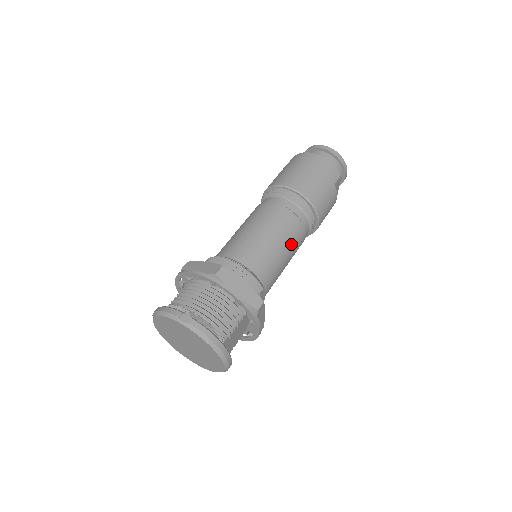
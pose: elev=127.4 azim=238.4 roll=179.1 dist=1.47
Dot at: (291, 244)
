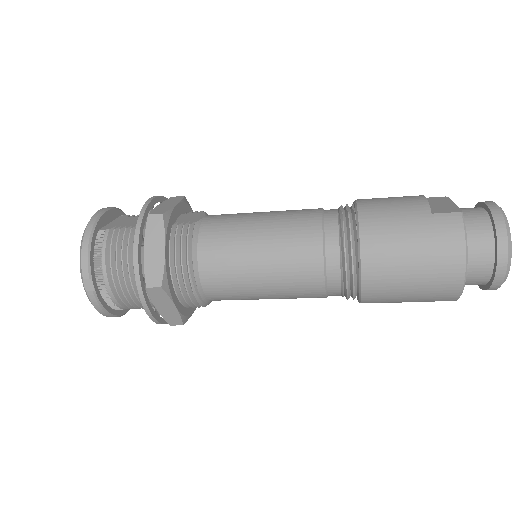
Dot at: (288, 298)
